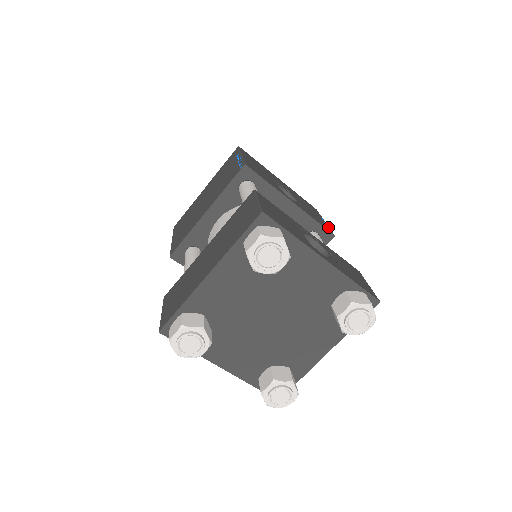
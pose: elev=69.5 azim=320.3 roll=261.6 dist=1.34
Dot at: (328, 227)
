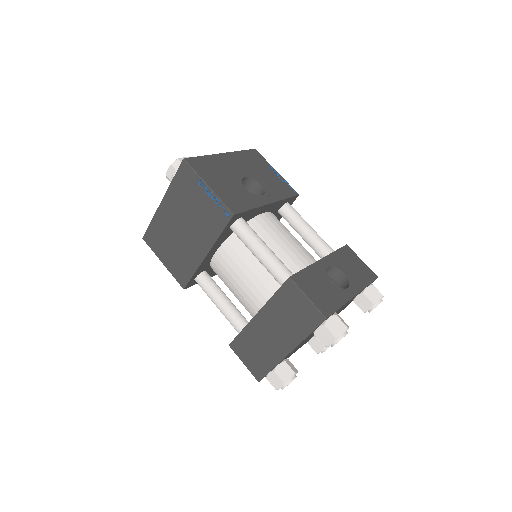
Dot at: (287, 183)
